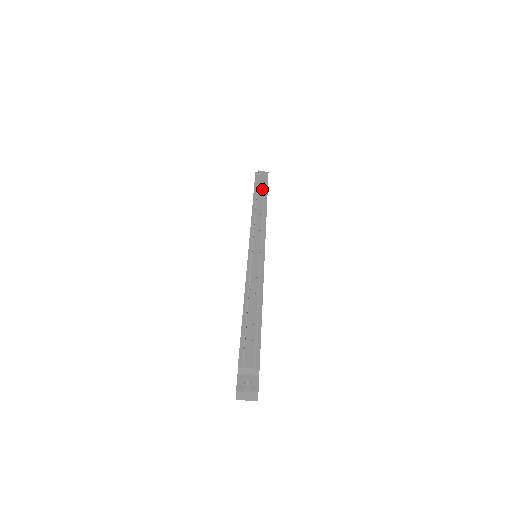
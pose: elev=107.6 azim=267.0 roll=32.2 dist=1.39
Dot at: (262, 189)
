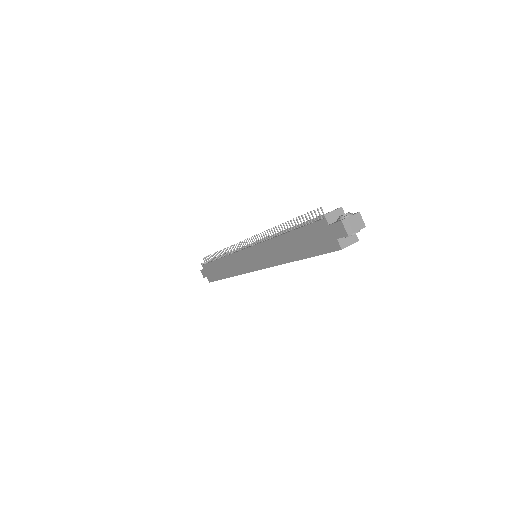
Dot at: occluded
